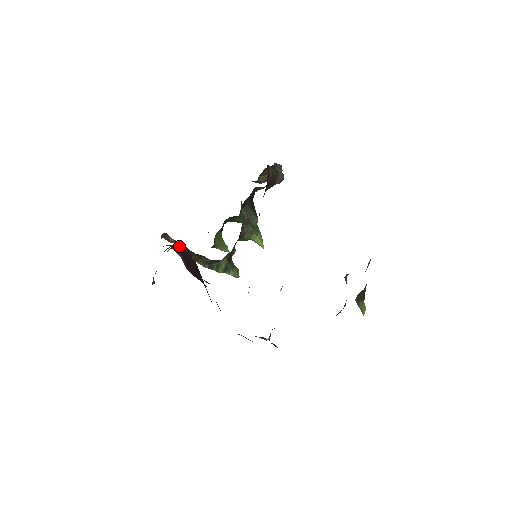
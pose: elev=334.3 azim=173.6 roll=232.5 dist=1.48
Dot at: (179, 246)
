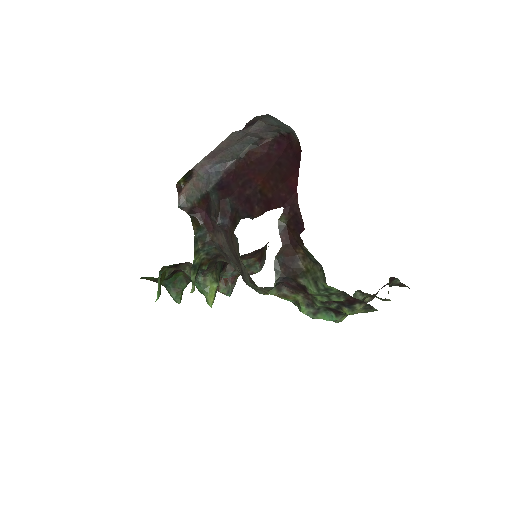
Dot at: (265, 145)
